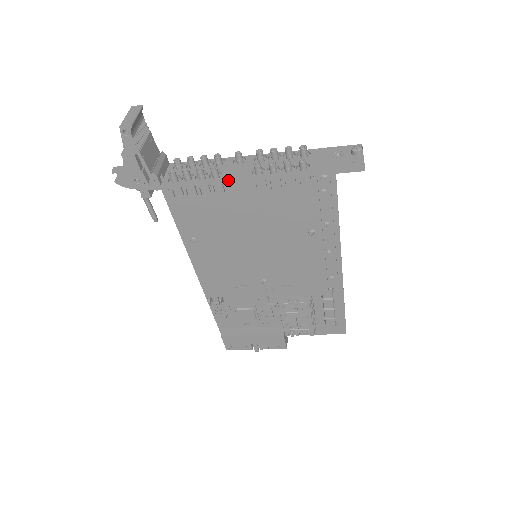
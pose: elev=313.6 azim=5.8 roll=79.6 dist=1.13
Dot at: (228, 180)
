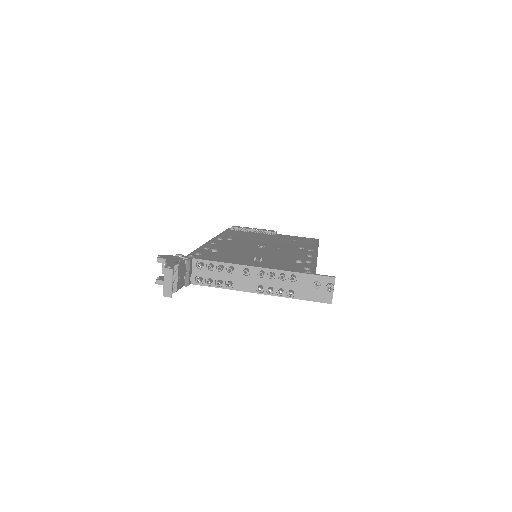
Dot at: occluded
